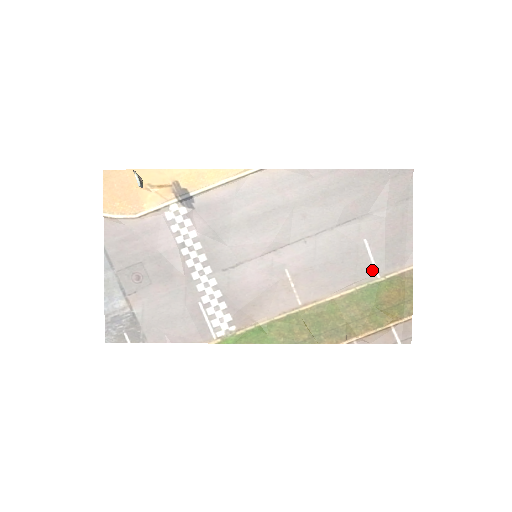
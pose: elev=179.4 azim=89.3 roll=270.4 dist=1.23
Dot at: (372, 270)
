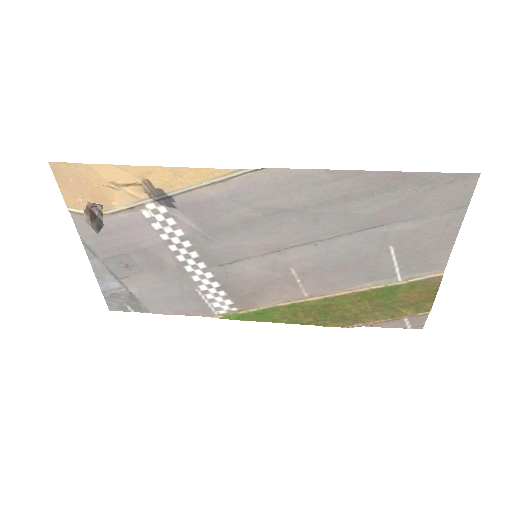
Dot at: (393, 273)
